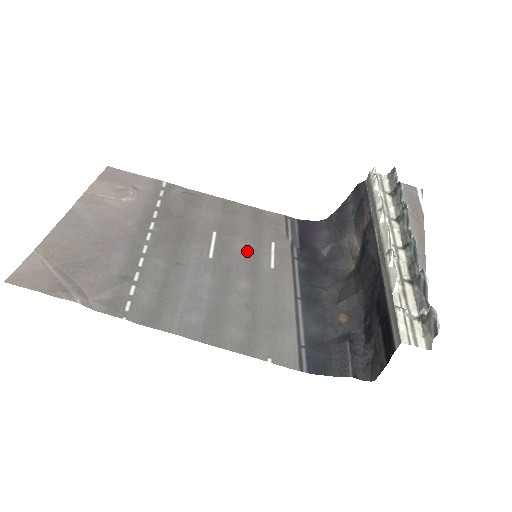
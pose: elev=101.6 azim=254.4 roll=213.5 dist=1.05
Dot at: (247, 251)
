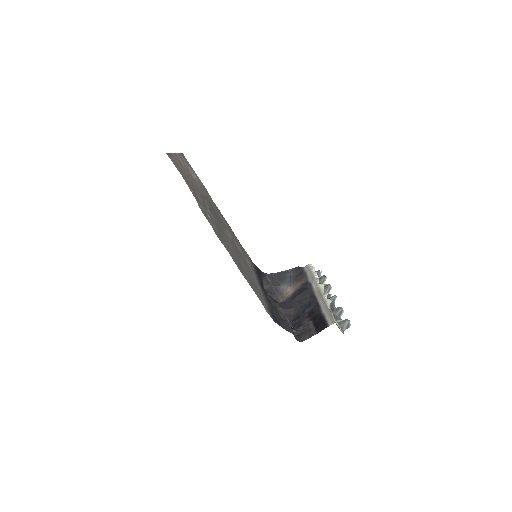
Dot at: (241, 253)
